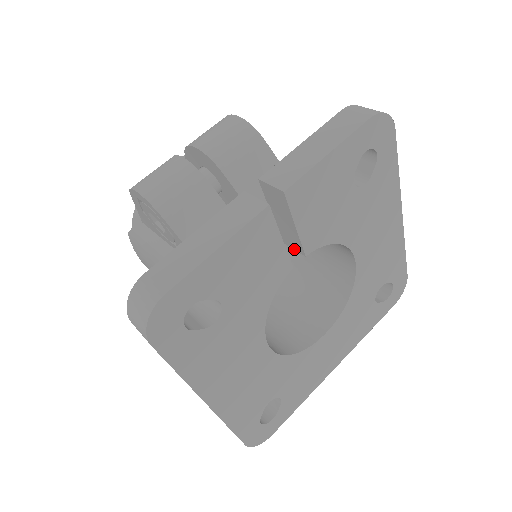
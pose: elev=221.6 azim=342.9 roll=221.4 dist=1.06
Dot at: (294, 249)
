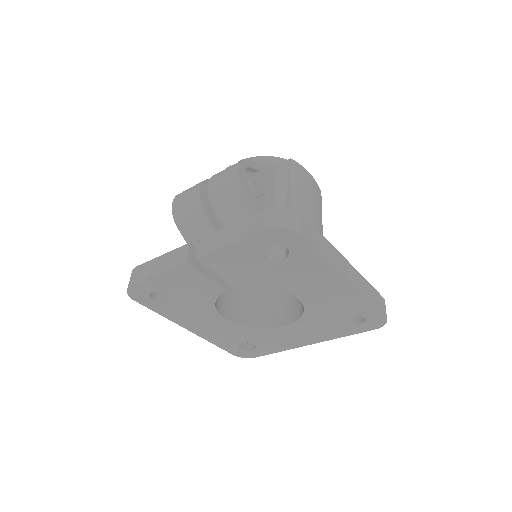
Dot at: occluded
